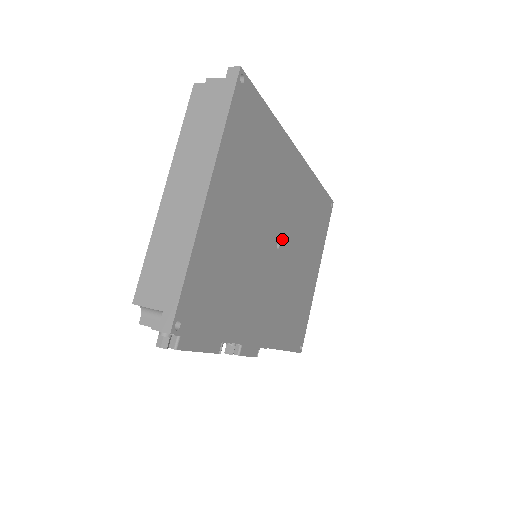
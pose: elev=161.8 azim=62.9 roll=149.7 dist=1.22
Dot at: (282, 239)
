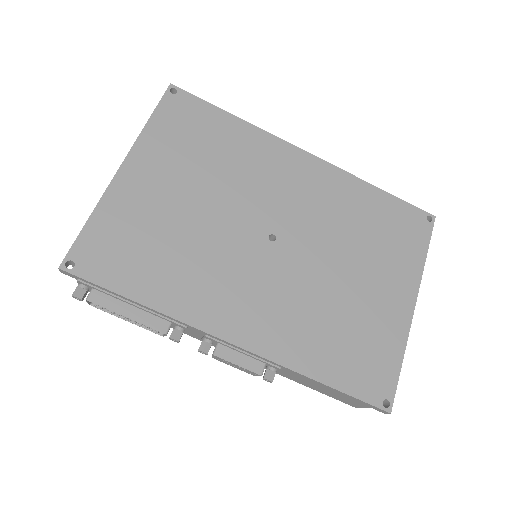
Dot at: (282, 233)
